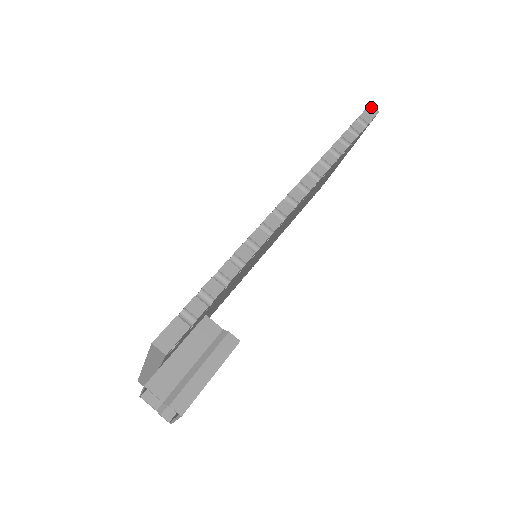
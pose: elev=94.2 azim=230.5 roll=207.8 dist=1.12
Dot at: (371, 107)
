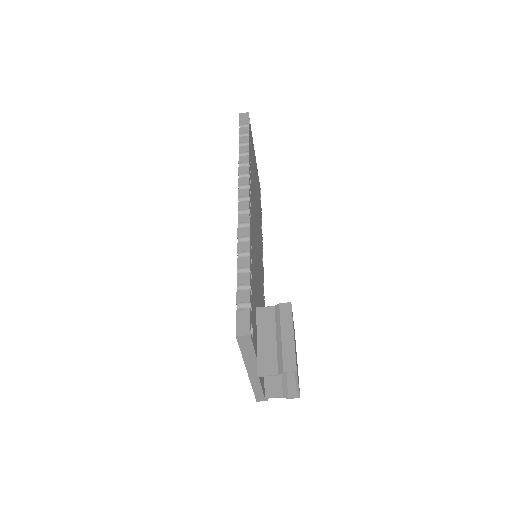
Dot at: (241, 114)
